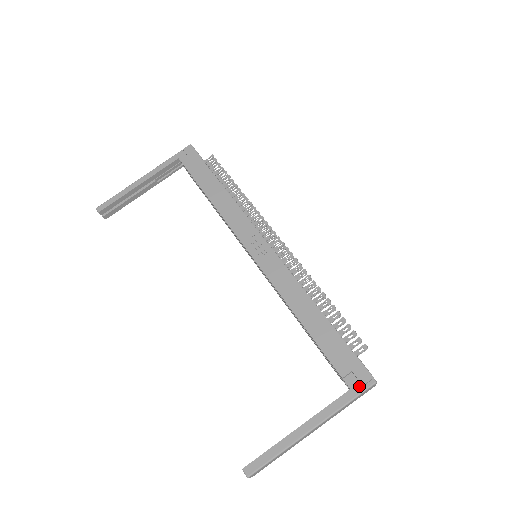
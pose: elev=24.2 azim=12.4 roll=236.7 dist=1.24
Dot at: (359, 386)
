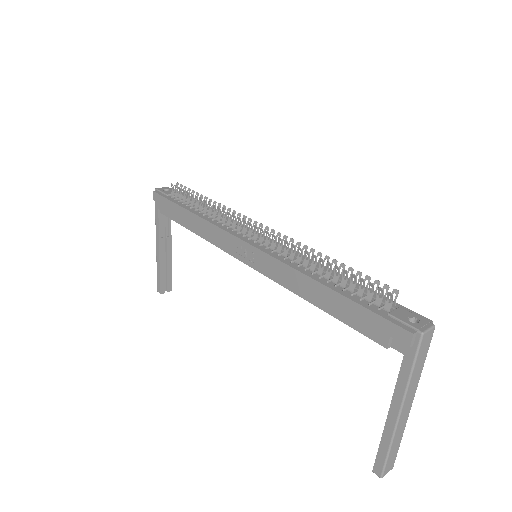
Dot at: (409, 347)
